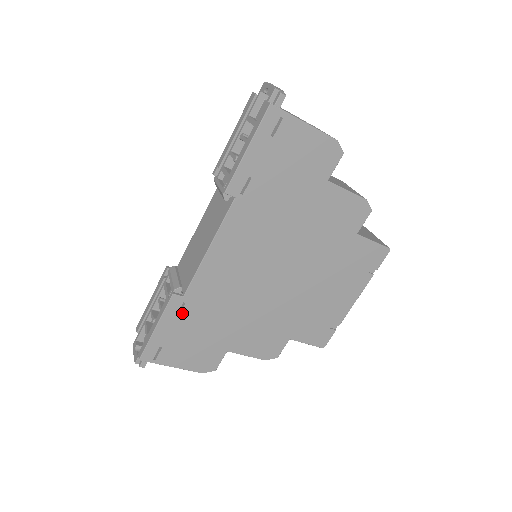
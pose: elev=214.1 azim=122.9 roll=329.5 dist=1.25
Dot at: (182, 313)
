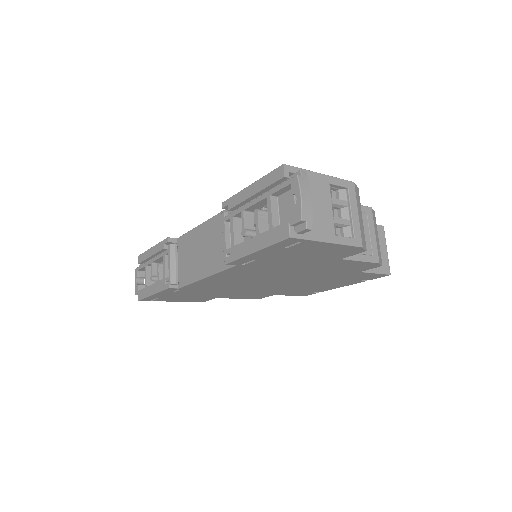
Dot at: (177, 291)
